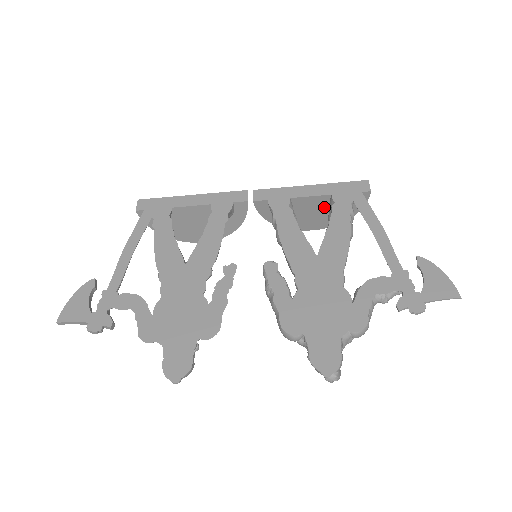
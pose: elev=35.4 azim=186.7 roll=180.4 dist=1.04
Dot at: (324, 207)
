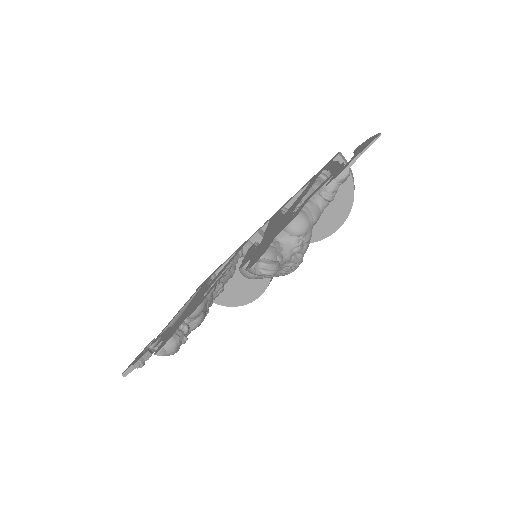
Dot at: occluded
